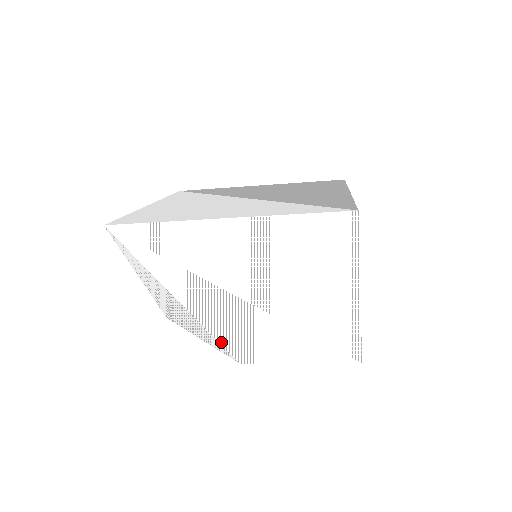
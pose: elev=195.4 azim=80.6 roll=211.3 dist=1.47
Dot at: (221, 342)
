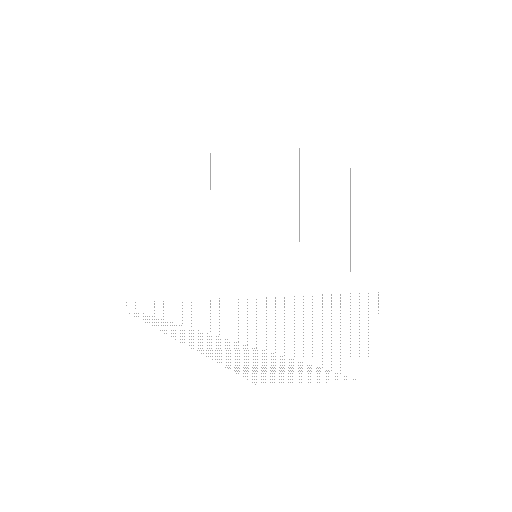
Dot at: (238, 373)
